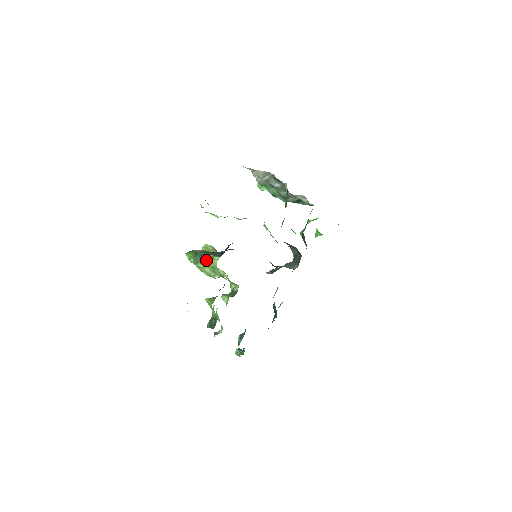
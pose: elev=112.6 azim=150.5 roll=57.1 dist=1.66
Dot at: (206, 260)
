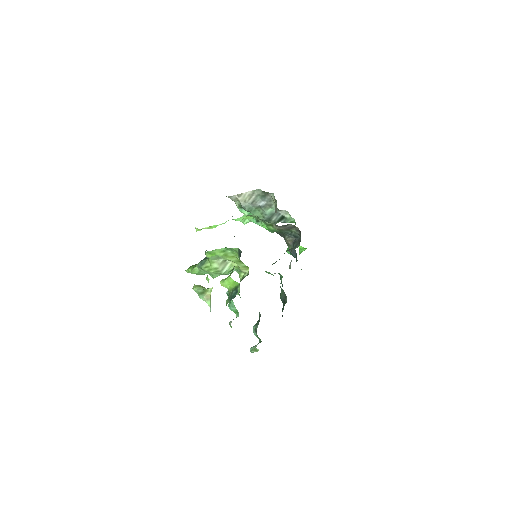
Dot at: (199, 295)
